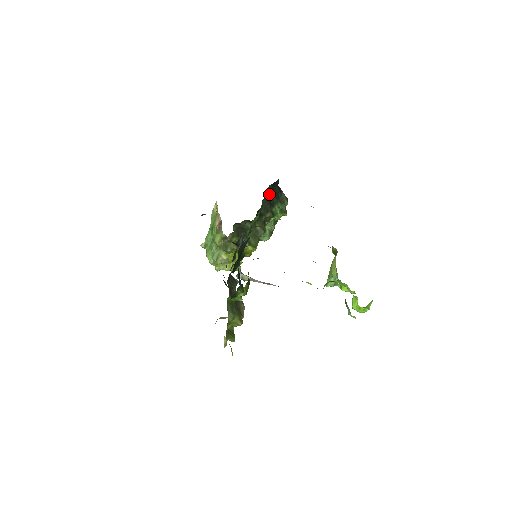
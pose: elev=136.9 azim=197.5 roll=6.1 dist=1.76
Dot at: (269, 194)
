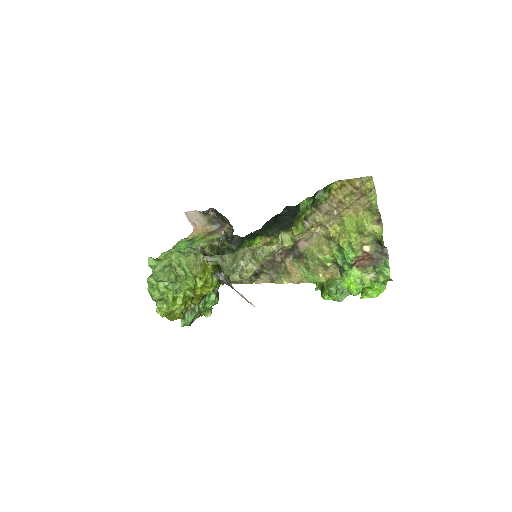
Dot at: occluded
